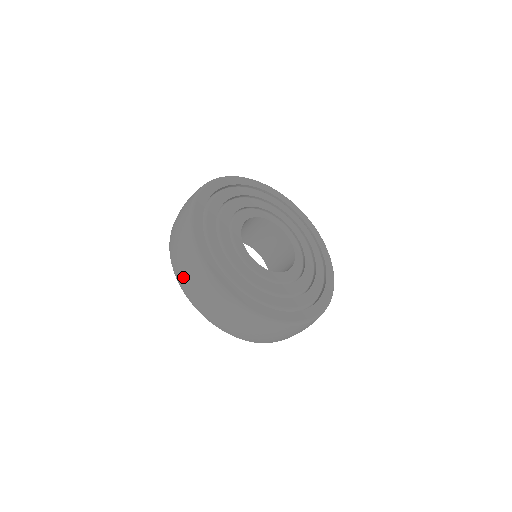
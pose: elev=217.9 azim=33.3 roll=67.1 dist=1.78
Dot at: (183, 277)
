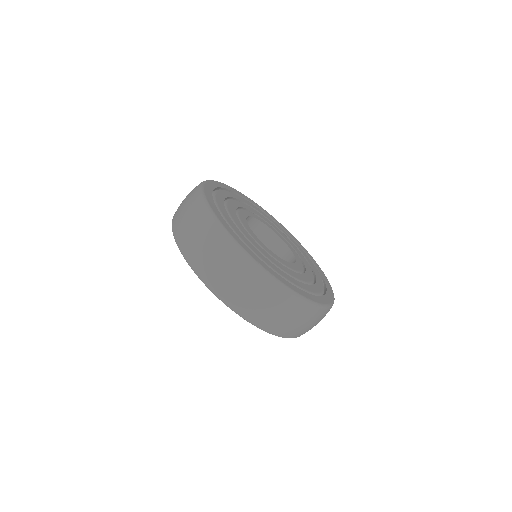
Dot at: (223, 282)
